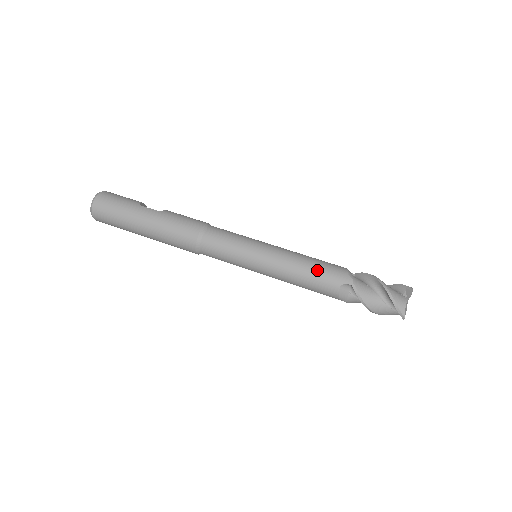
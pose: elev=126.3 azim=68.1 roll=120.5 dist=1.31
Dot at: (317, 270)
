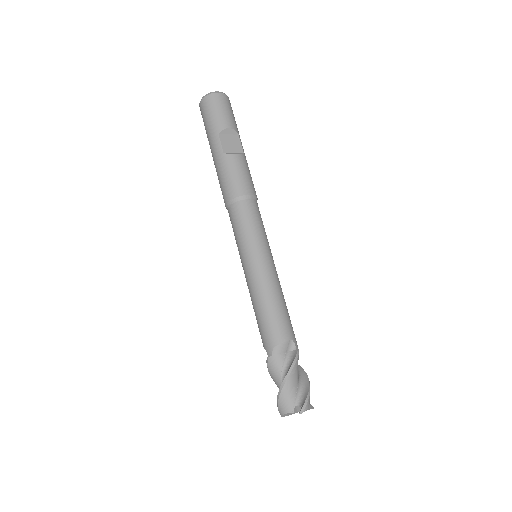
Dot at: (260, 320)
